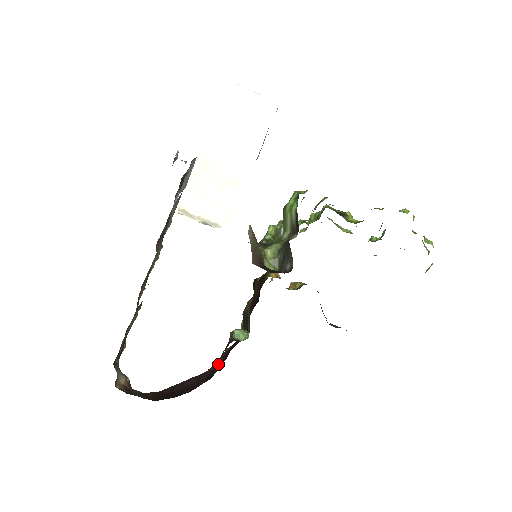
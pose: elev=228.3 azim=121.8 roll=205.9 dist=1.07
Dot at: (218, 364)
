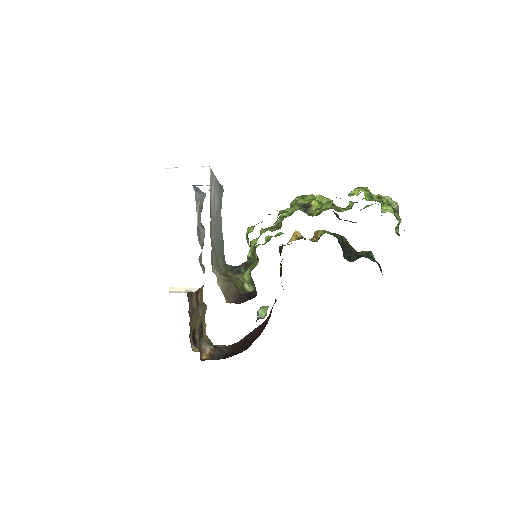
Dot at: (270, 316)
